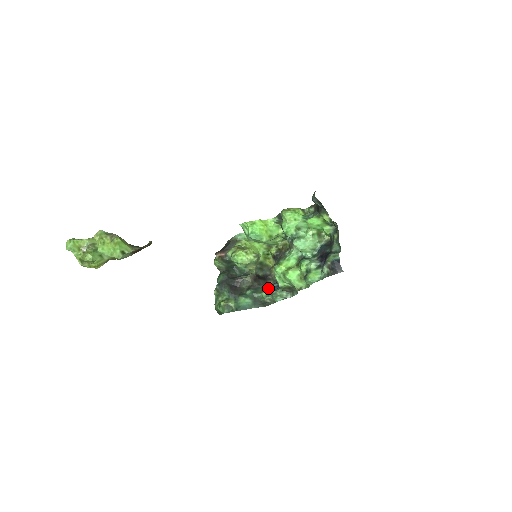
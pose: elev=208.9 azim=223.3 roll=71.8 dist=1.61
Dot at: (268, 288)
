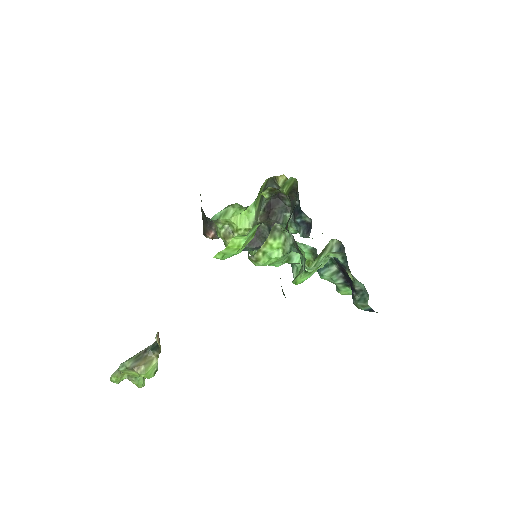
Dot at: (291, 223)
